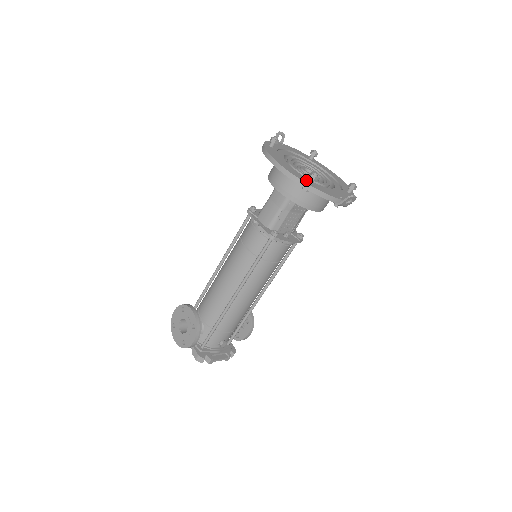
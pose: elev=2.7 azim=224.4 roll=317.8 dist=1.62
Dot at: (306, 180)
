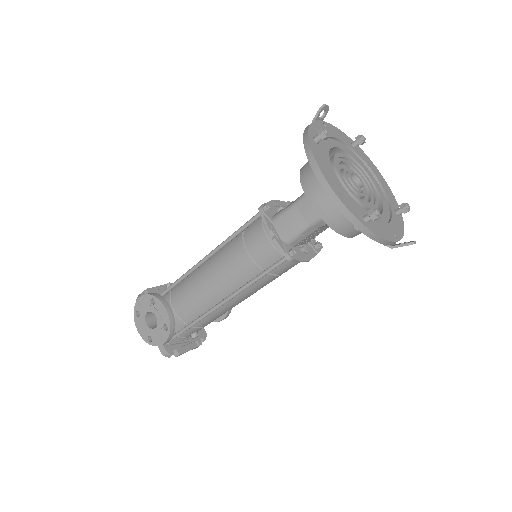
Dot at: (361, 216)
